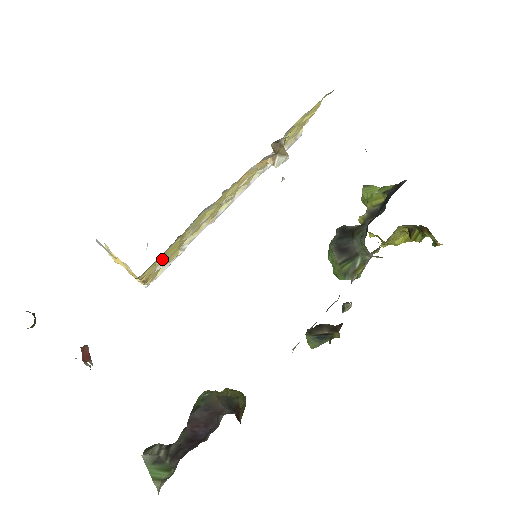
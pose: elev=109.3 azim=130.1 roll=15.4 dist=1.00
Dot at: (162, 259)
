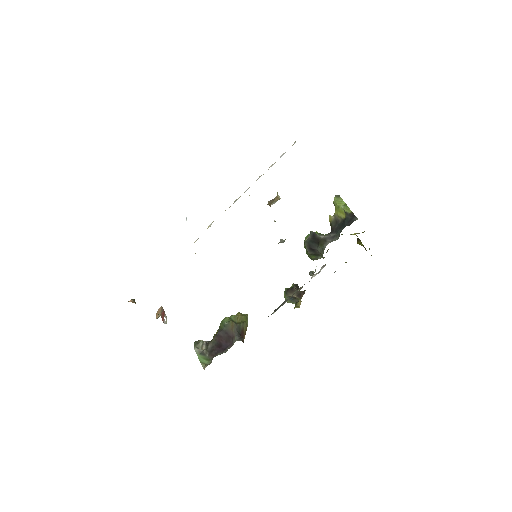
Dot at: occluded
